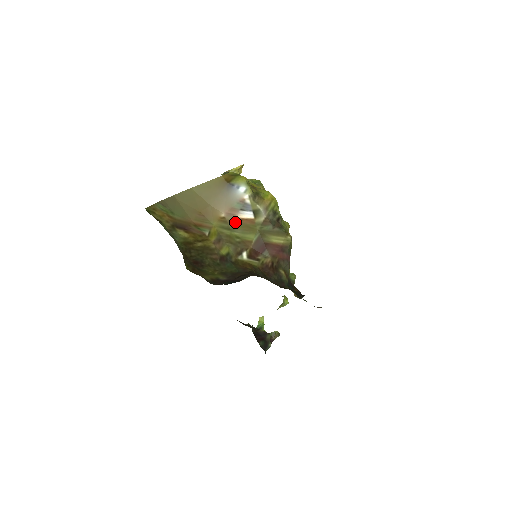
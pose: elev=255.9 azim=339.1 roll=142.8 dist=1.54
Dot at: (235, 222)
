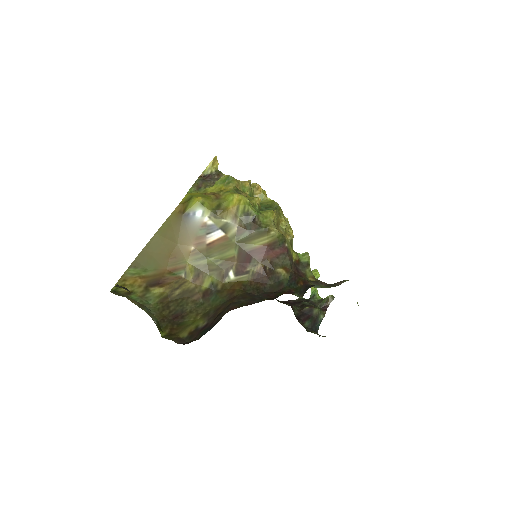
Dot at: (207, 248)
